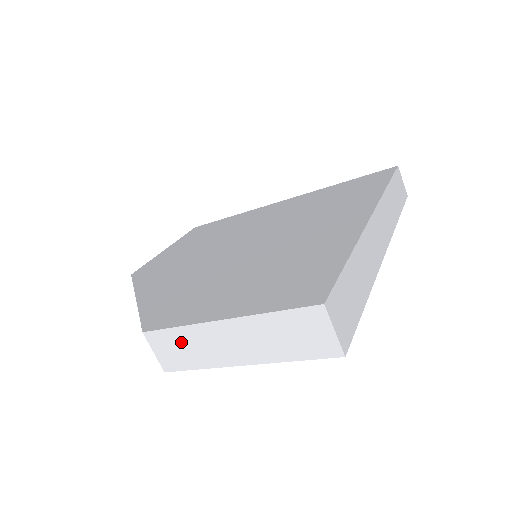
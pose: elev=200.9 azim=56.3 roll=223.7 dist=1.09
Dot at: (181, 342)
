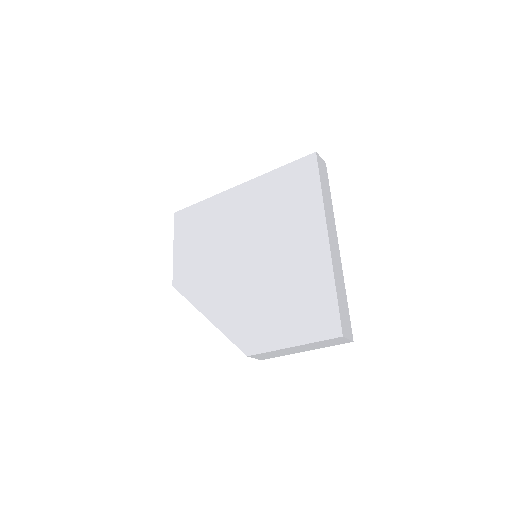
Dot at: (270, 354)
